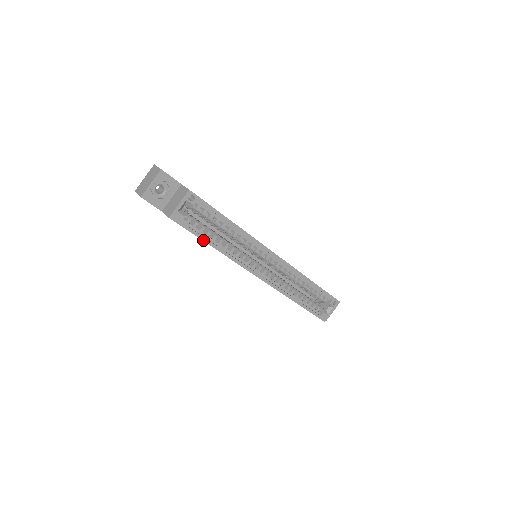
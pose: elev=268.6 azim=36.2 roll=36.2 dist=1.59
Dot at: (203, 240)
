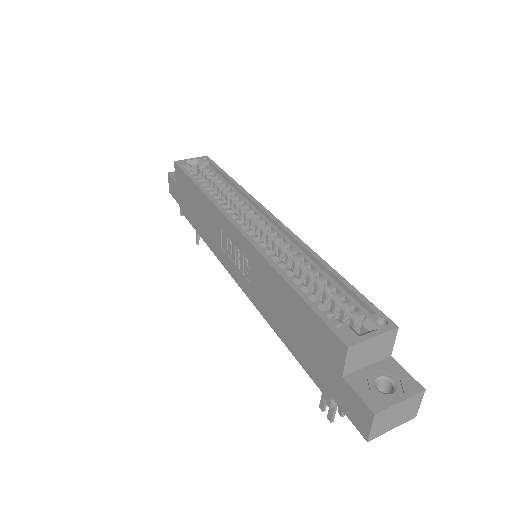
Dot at: (192, 180)
